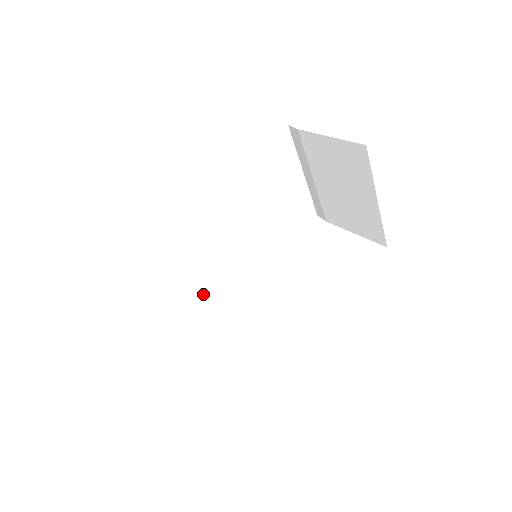
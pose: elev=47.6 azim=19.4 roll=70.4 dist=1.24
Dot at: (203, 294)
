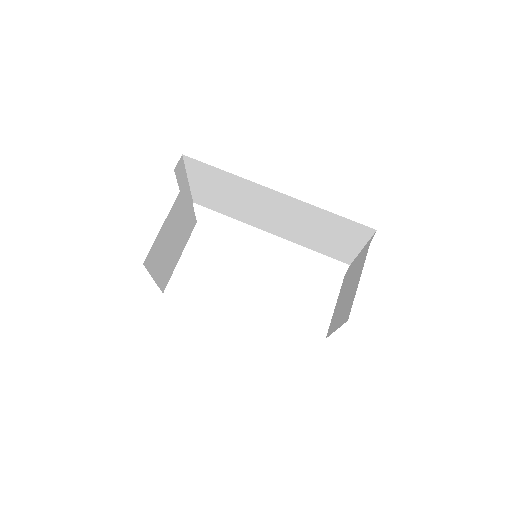
Dot at: (236, 215)
